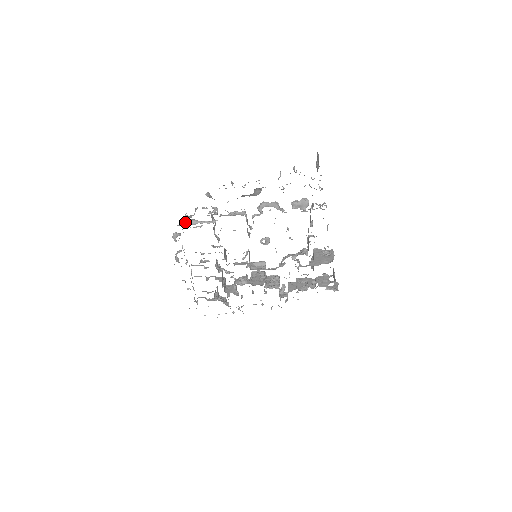
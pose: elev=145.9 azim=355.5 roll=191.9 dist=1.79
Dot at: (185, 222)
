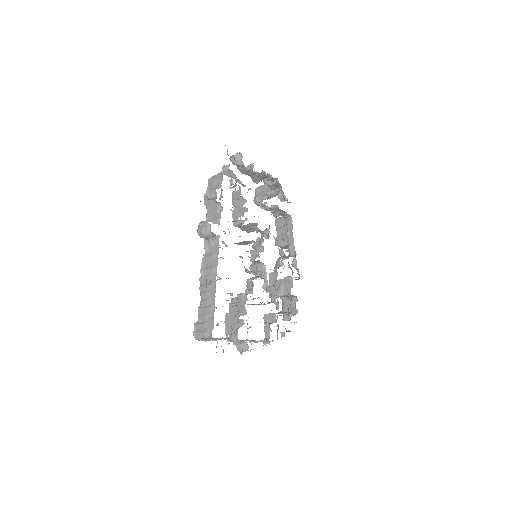
Dot at: occluded
